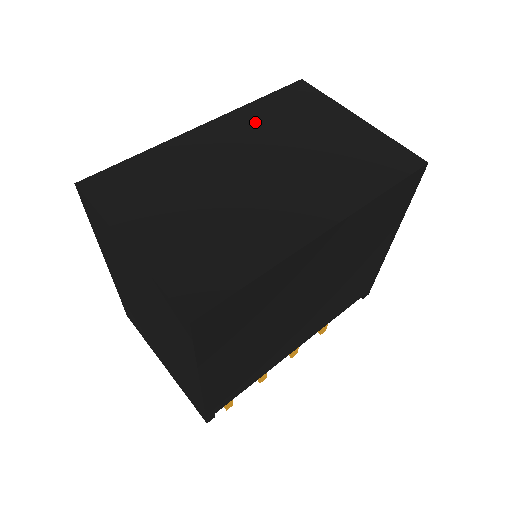
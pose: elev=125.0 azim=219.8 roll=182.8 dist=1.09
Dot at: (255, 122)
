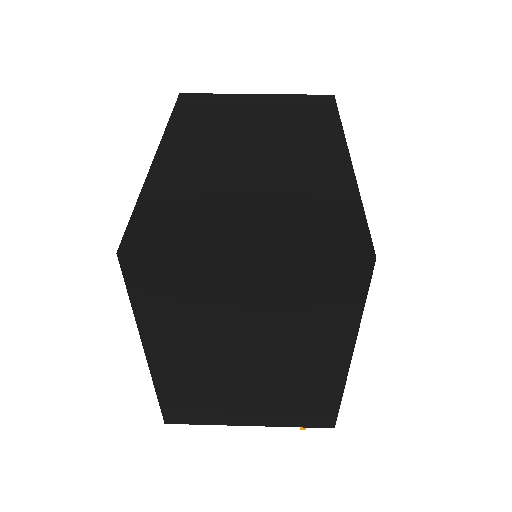
Dot at: (194, 131)
